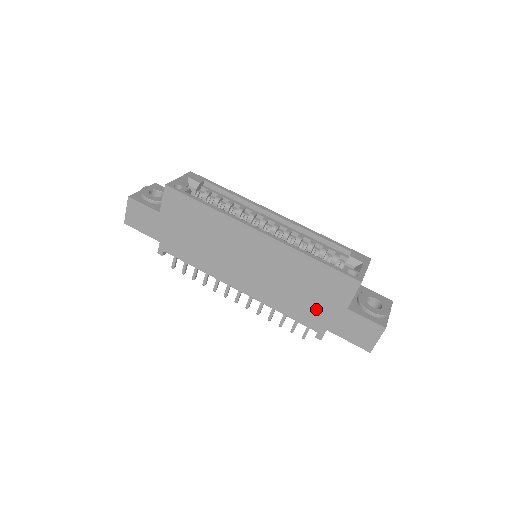
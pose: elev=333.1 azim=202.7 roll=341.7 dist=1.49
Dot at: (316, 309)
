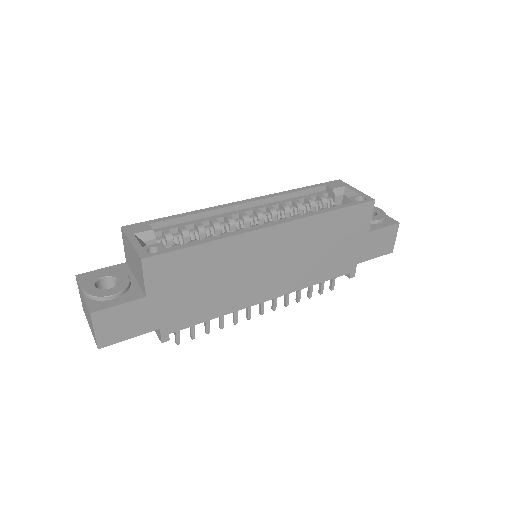
Dot at: (345, 254)
